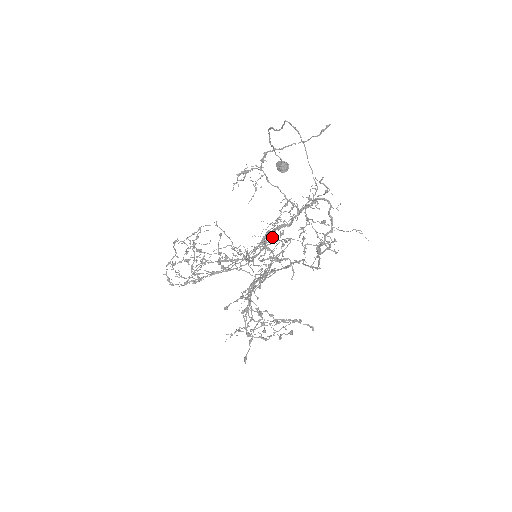
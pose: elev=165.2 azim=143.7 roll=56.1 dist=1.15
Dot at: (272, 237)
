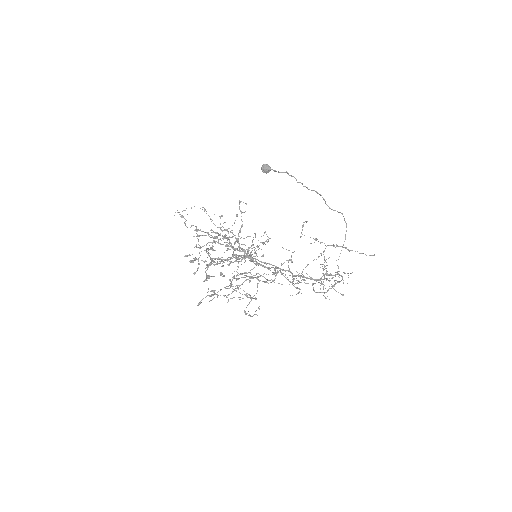
Dot at: occluded
